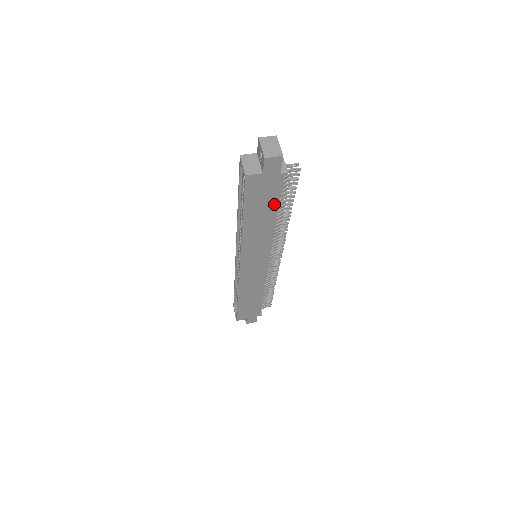
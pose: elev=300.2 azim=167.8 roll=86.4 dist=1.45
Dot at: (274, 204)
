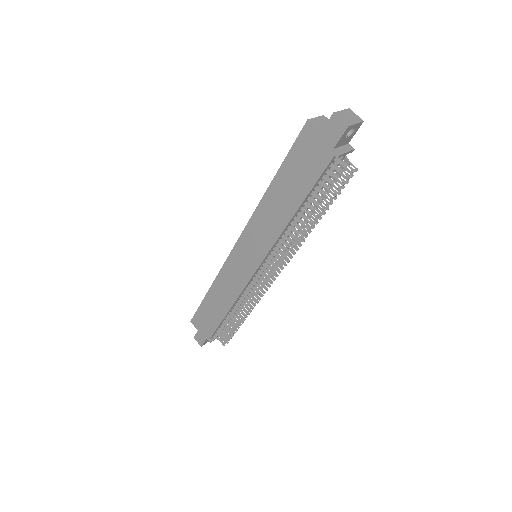
Dot at: (306, 187)
